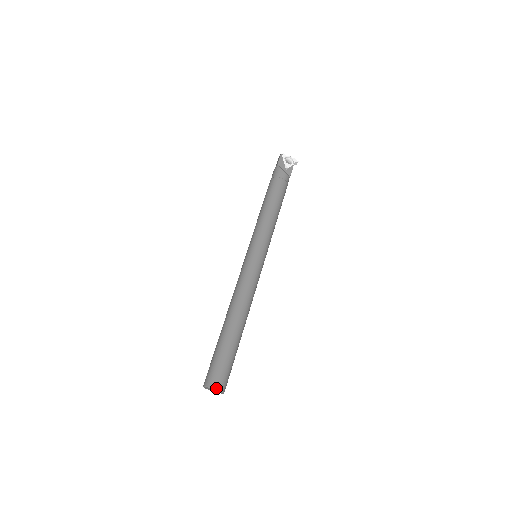
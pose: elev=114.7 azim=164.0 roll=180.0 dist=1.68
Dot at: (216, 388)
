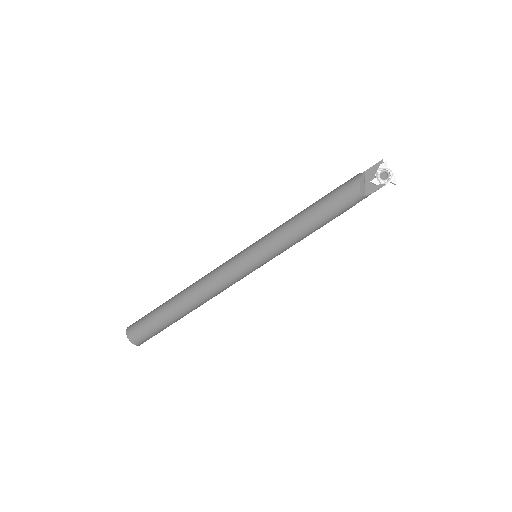
Dot at: (130, 339)
